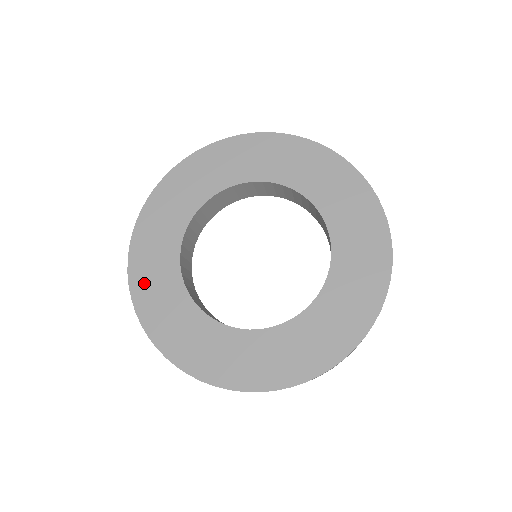
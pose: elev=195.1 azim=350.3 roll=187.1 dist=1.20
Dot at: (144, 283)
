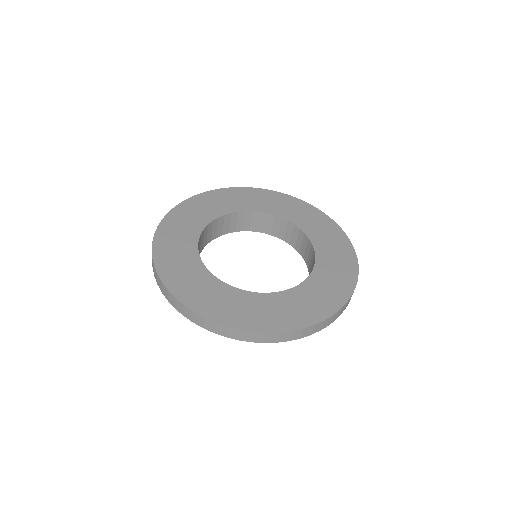
Dot at: (166, 249)
